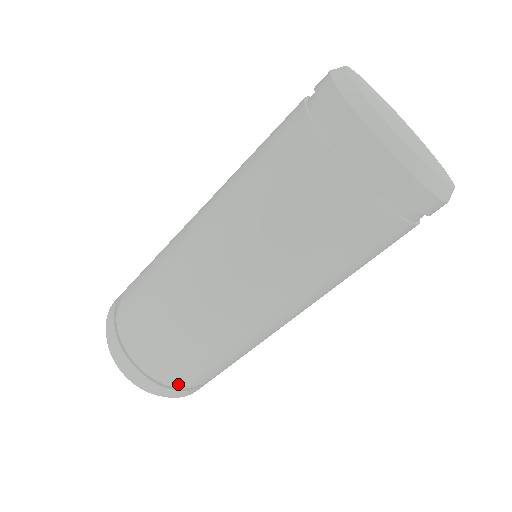
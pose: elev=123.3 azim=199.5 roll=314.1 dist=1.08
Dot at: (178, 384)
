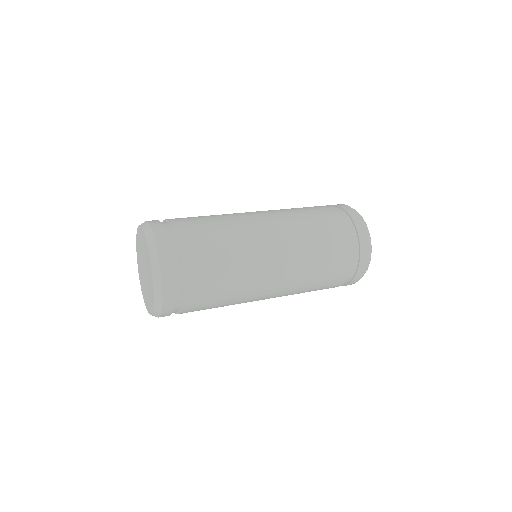
Dot at: (183, 293)
